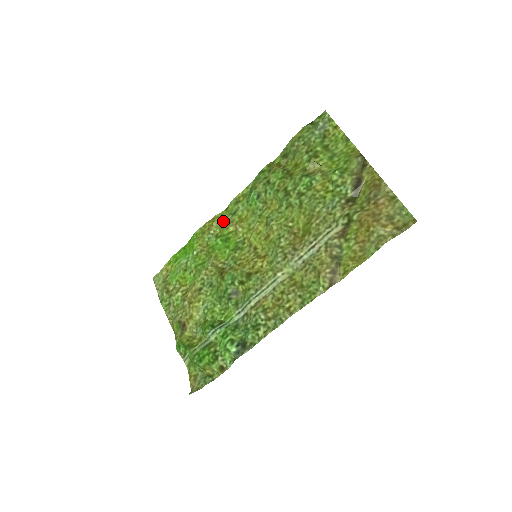
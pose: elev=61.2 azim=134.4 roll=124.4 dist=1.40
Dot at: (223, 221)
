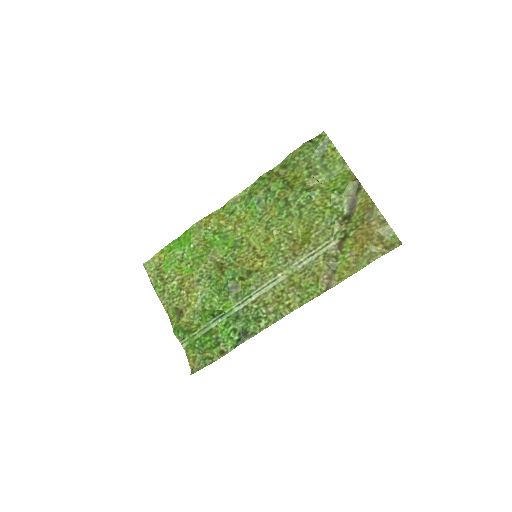
Dot at: (220, 219)
